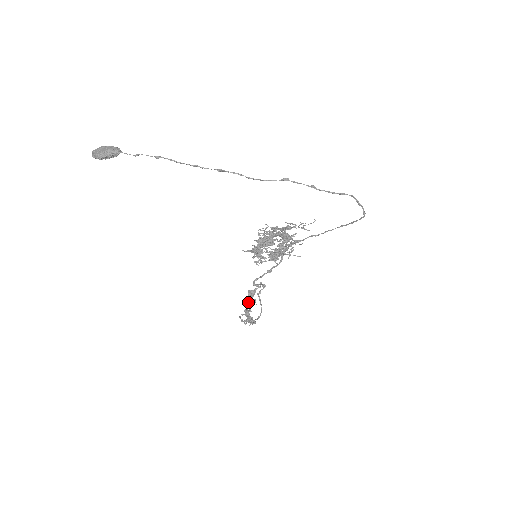
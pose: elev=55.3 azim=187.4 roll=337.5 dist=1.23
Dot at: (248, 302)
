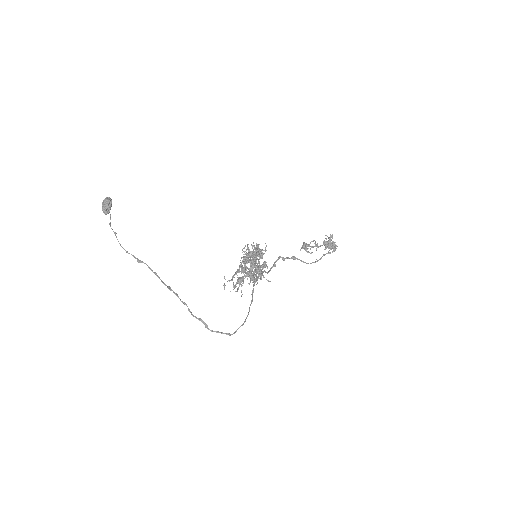
Dot at: (309, 246)
